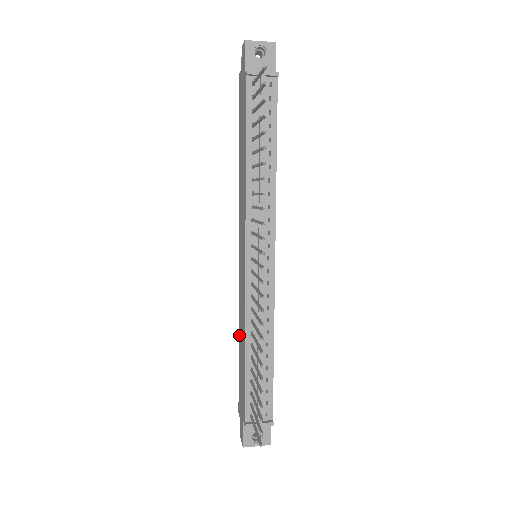
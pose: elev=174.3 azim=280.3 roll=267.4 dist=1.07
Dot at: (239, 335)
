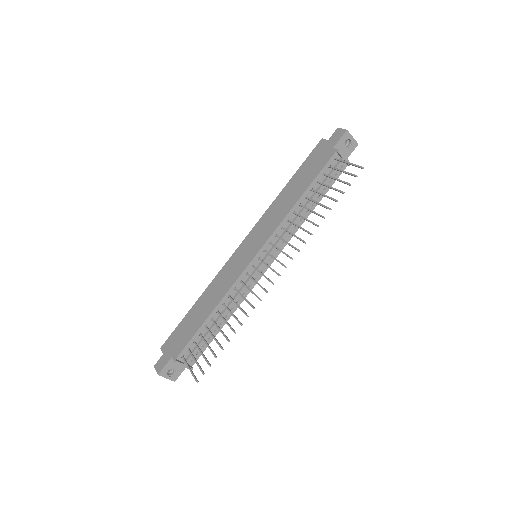
Dot at: (202, 297)
